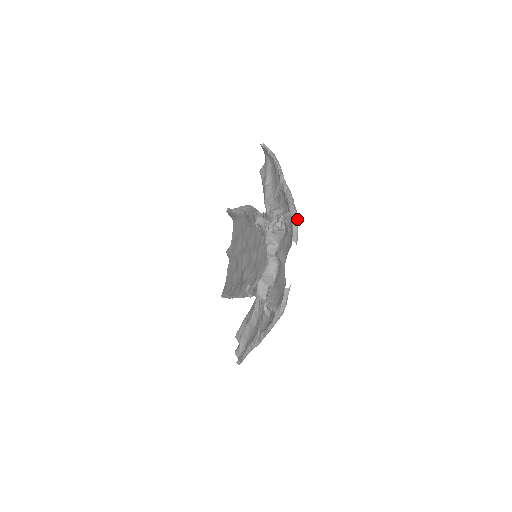
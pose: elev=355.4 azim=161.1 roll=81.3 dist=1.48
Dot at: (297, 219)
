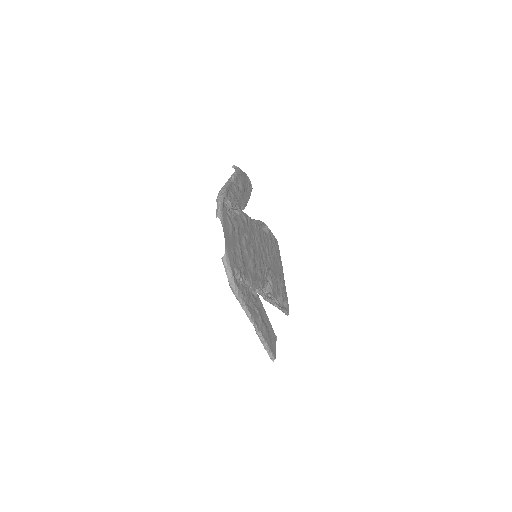
Dot at: (220, 200)
